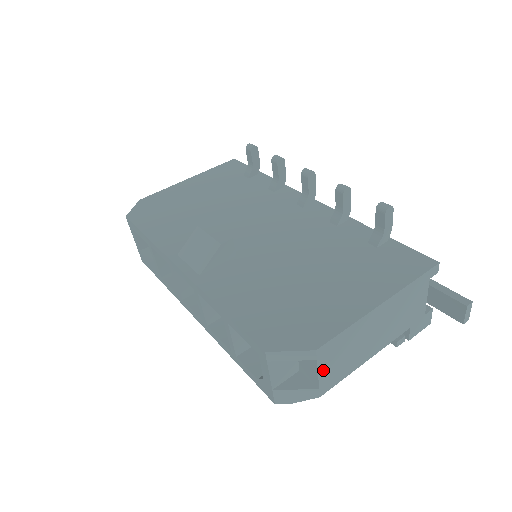
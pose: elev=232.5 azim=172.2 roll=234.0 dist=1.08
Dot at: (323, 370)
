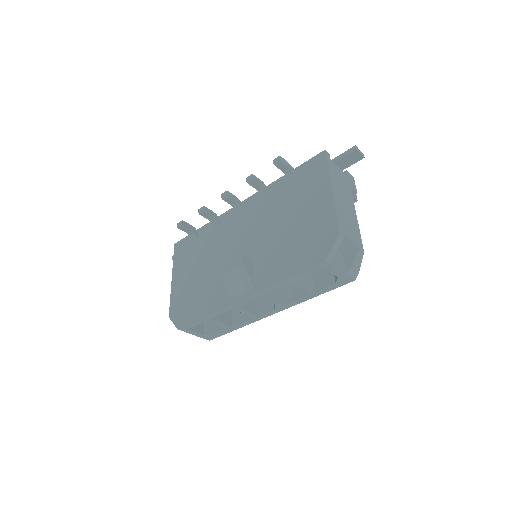
Dot at: (351, 239)
